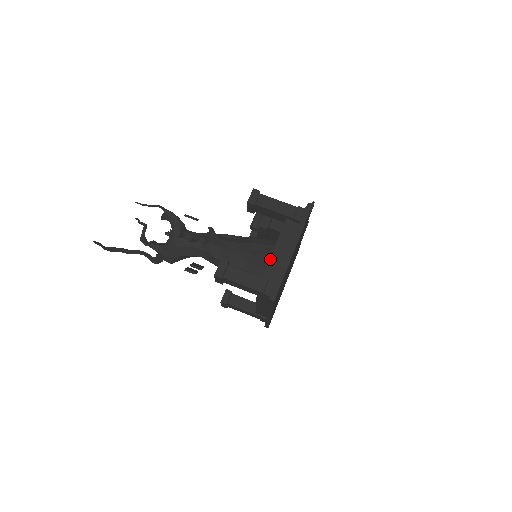
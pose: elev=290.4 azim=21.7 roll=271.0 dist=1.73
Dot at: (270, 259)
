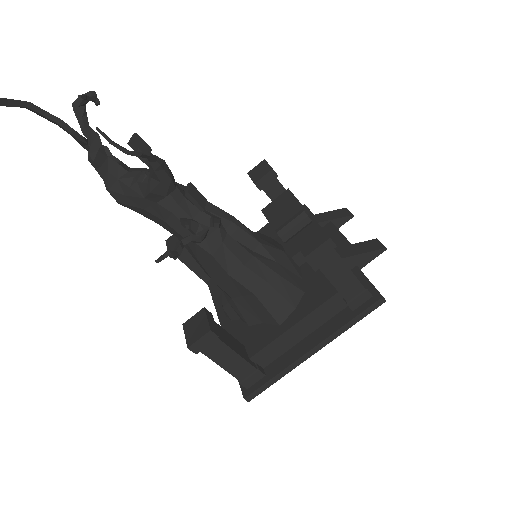
Dot at: (277, 338)
